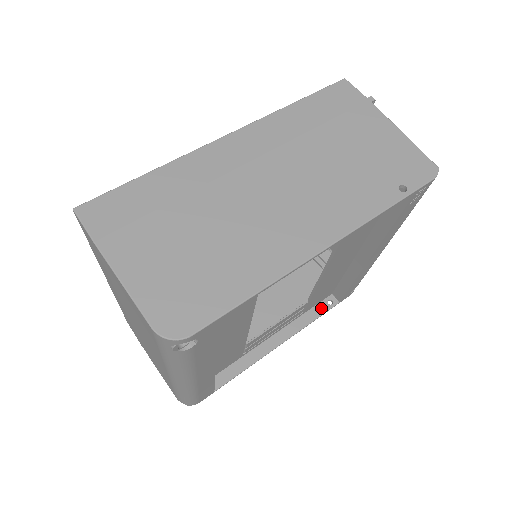
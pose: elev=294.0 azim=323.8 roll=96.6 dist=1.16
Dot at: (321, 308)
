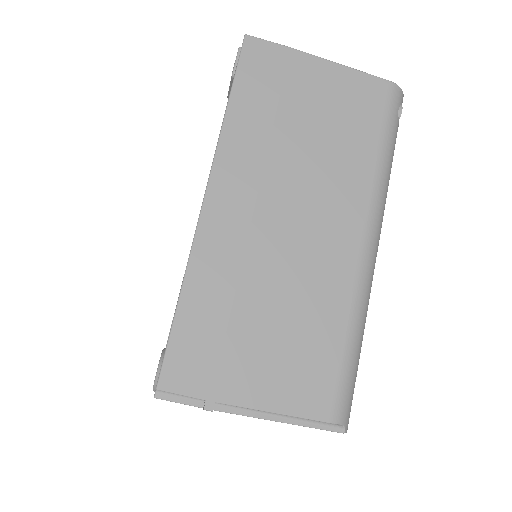
Dot at: occluded
